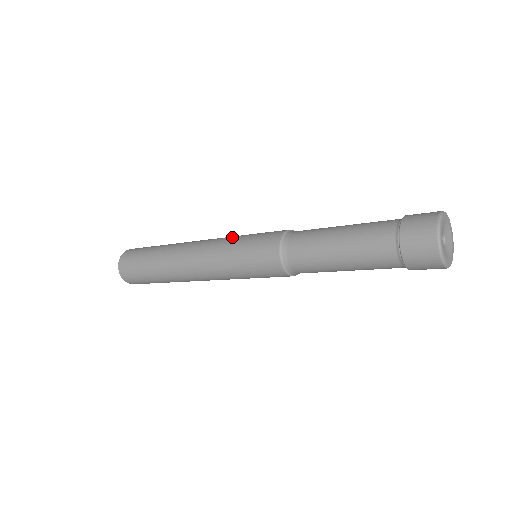
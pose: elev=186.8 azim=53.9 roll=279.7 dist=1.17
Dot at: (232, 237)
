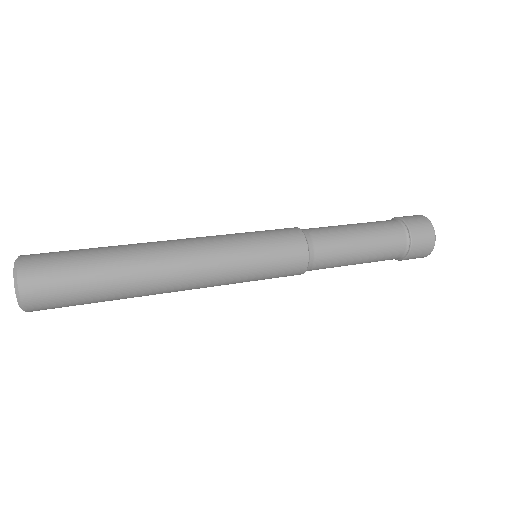
Dot at: (235, 240)
